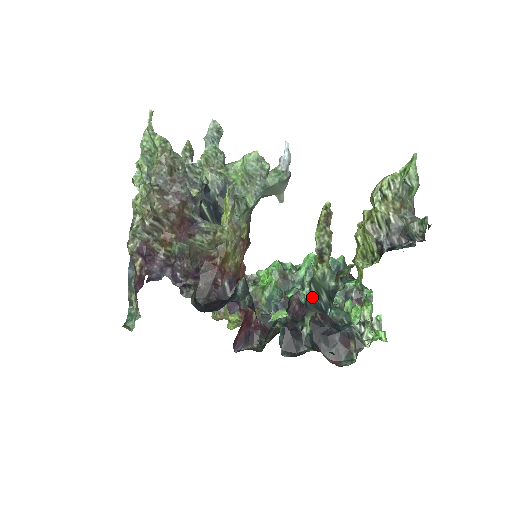
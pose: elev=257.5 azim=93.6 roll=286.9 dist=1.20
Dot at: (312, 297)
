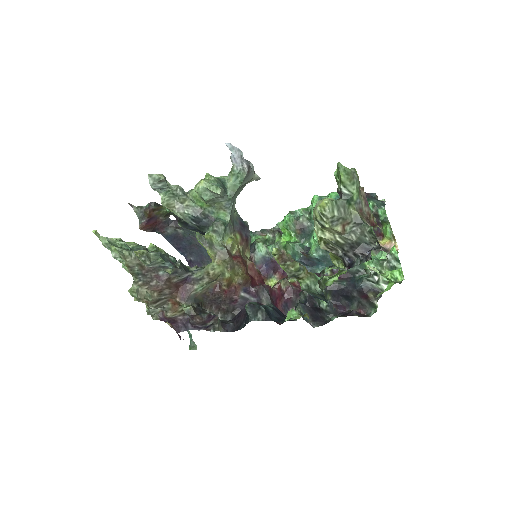
Dot at: (310, 294)
